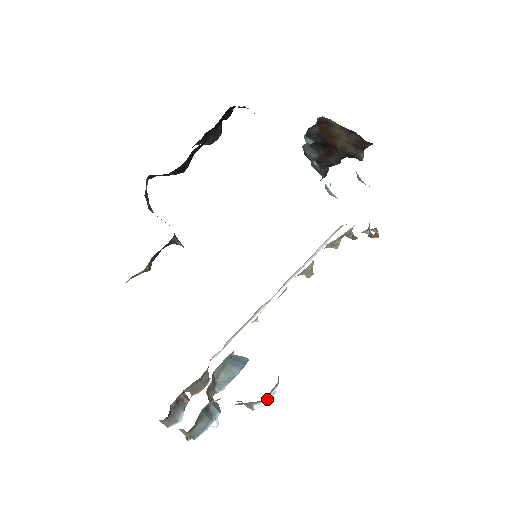
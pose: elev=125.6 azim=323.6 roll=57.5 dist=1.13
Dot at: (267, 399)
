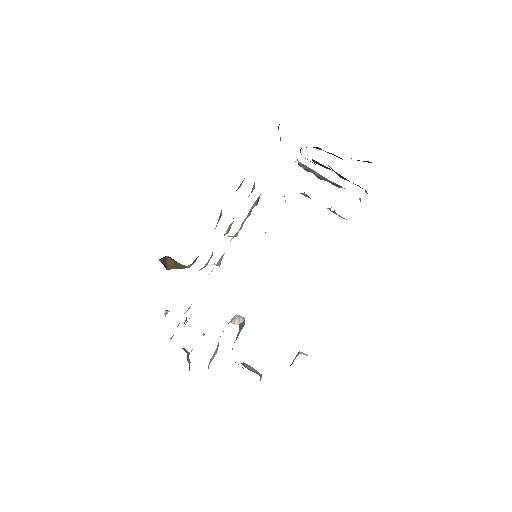
Dot at: occluded
